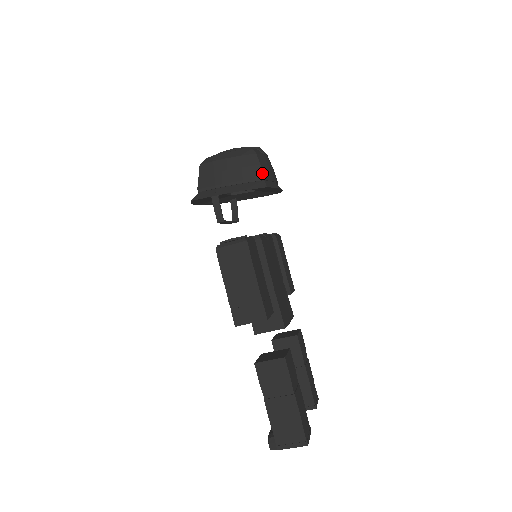
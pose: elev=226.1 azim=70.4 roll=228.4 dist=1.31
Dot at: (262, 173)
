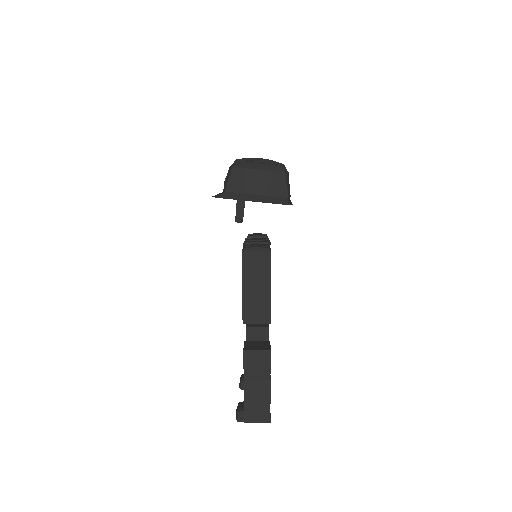
Dot at: (287, 191)
